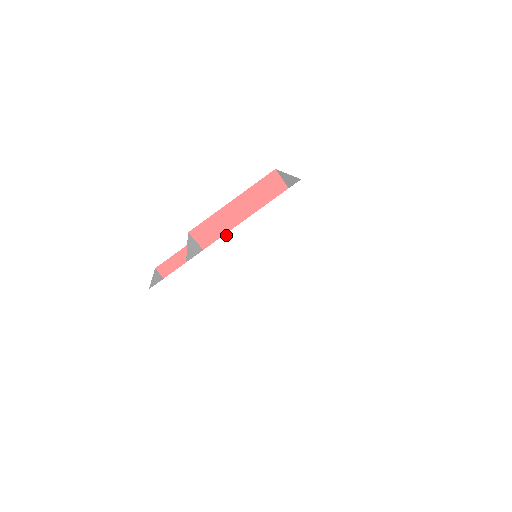
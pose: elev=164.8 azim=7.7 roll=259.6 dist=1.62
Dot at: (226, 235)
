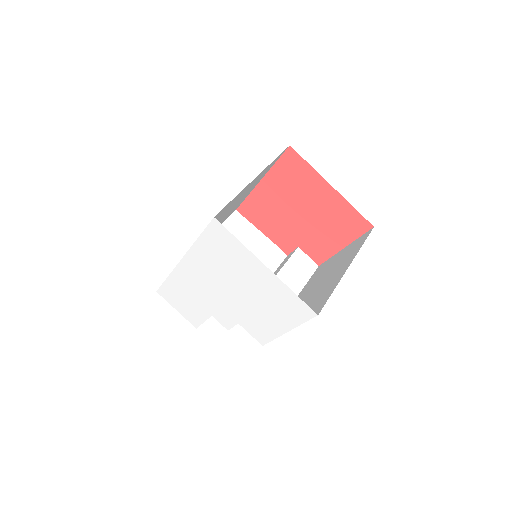
Dot at: (182, 260)
